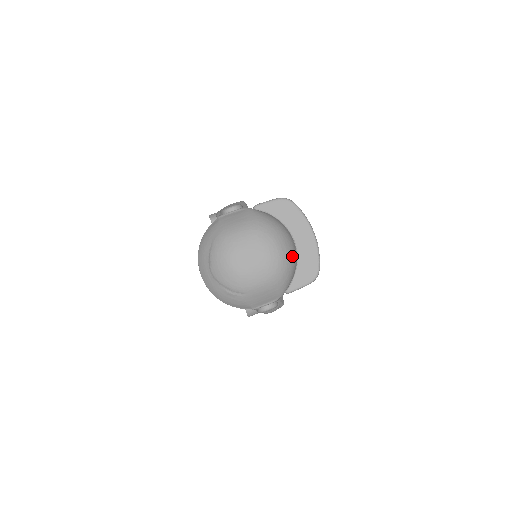
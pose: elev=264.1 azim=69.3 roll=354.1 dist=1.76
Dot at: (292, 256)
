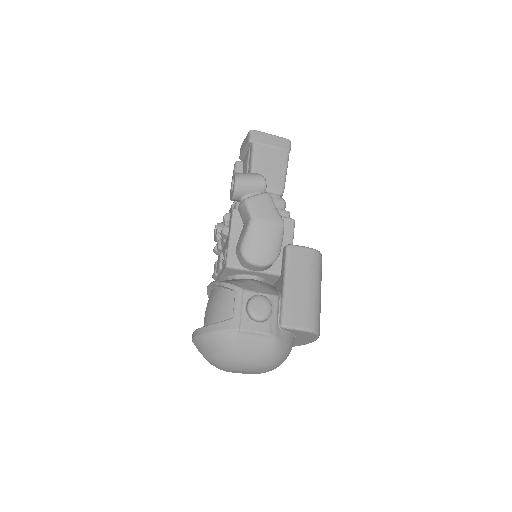
Dot at: occluded
